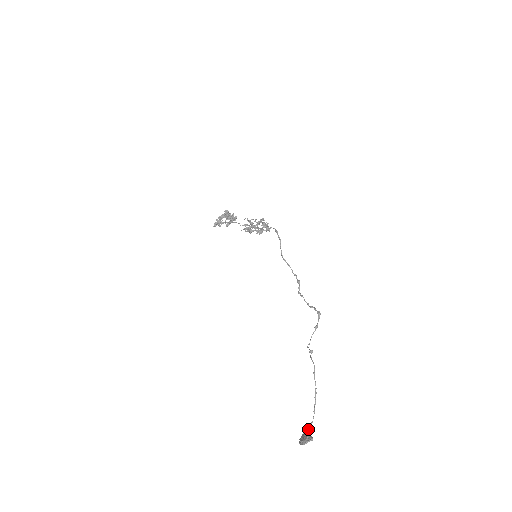
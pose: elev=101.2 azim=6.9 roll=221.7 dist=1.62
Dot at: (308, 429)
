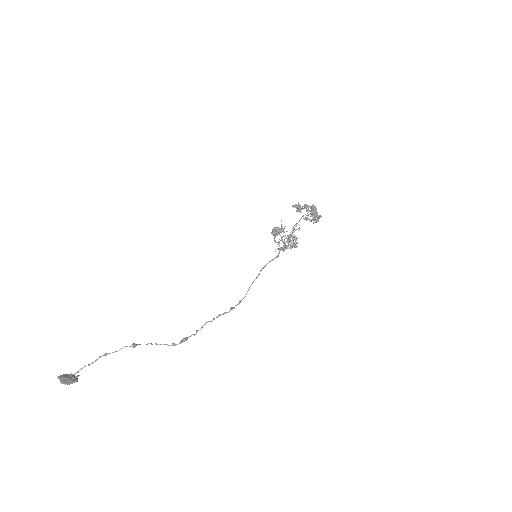
Dot at: (72, 376)
